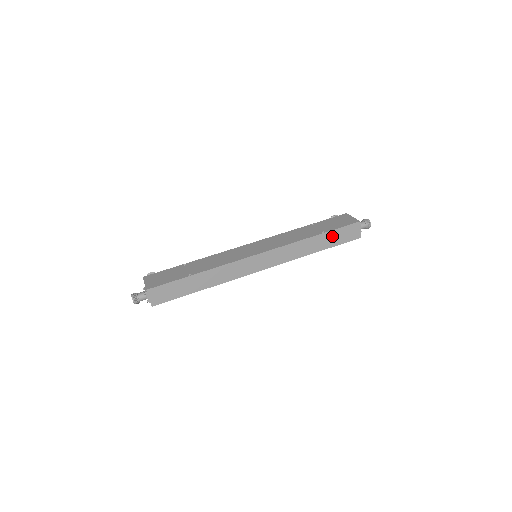
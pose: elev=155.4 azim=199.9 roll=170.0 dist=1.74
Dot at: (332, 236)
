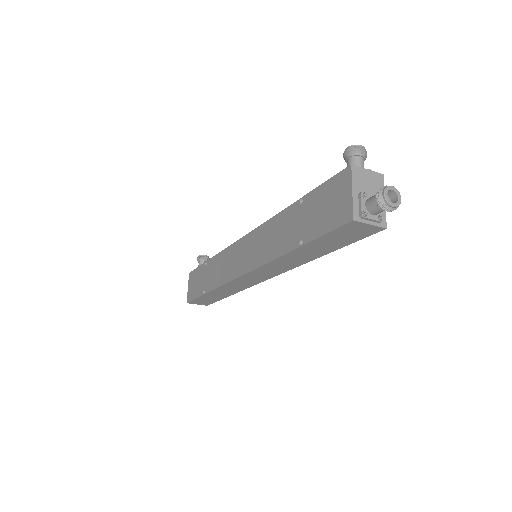
Dot at: (321, 243)
